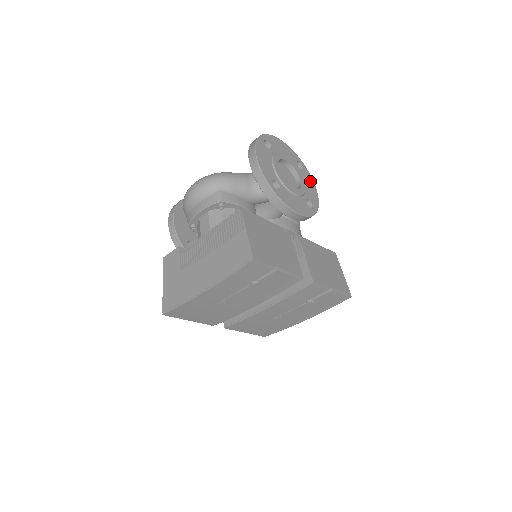
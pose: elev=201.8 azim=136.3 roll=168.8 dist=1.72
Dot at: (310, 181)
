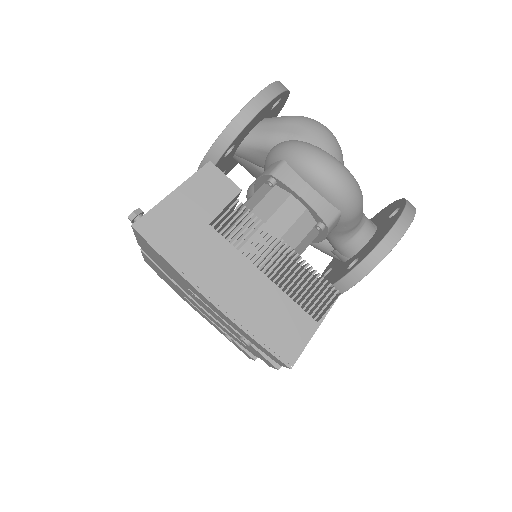
Dot at: occluded
